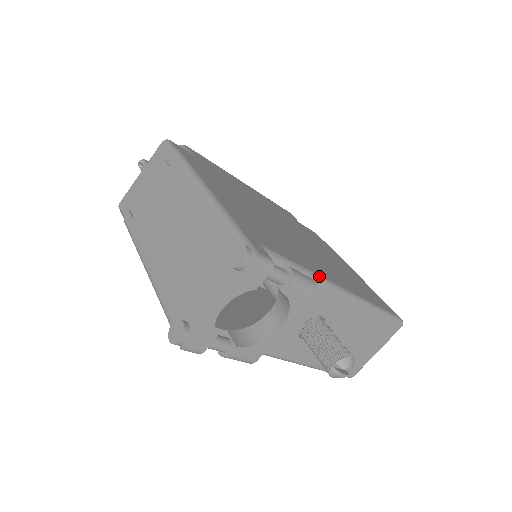
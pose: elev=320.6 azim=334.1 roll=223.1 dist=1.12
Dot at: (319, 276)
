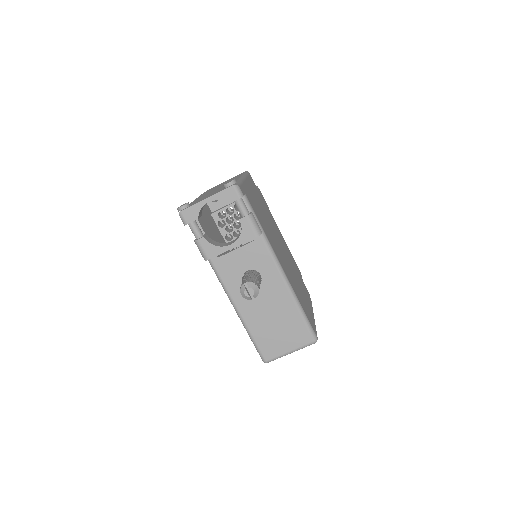
Dot at: (270, 243)
